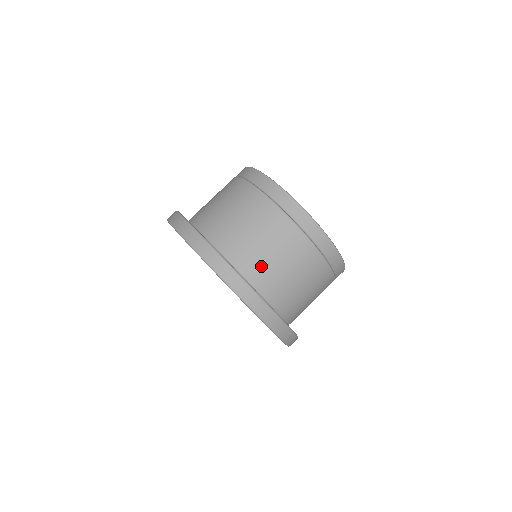
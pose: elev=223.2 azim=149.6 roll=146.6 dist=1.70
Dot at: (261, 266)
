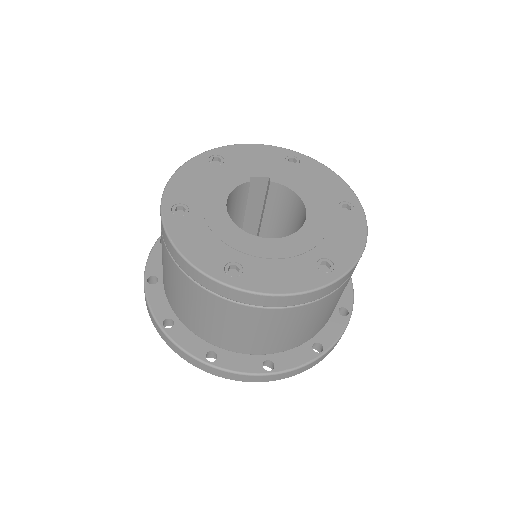
Dot at: (215, 334)
